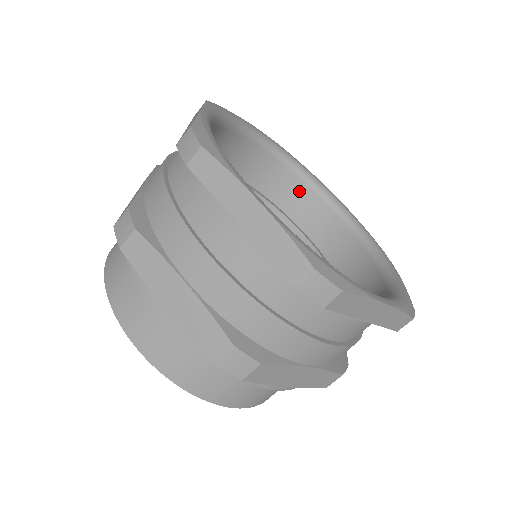
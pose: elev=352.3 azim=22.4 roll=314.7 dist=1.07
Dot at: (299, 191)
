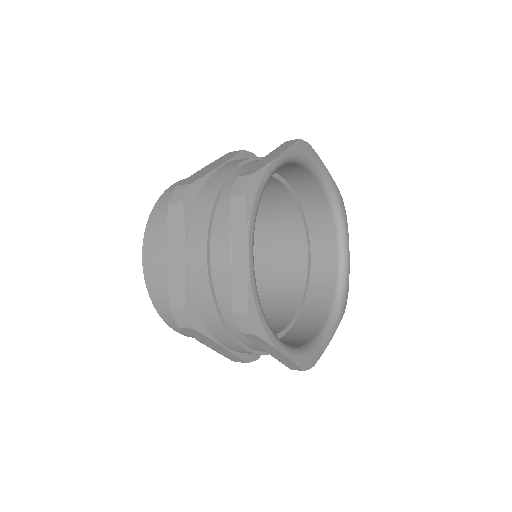
Dot at: (328, 229)
